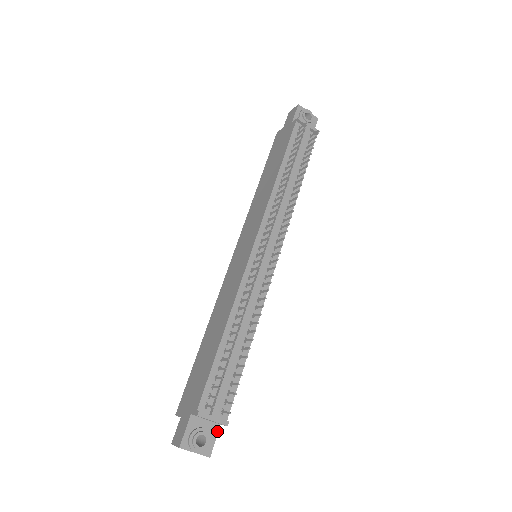
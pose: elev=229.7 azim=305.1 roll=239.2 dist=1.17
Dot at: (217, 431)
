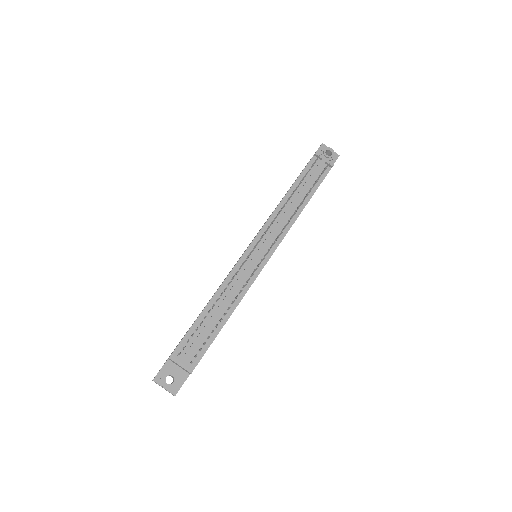
Dot at: (186, 378)
